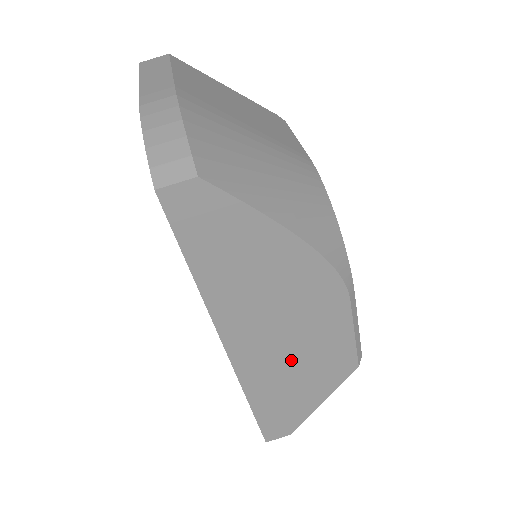
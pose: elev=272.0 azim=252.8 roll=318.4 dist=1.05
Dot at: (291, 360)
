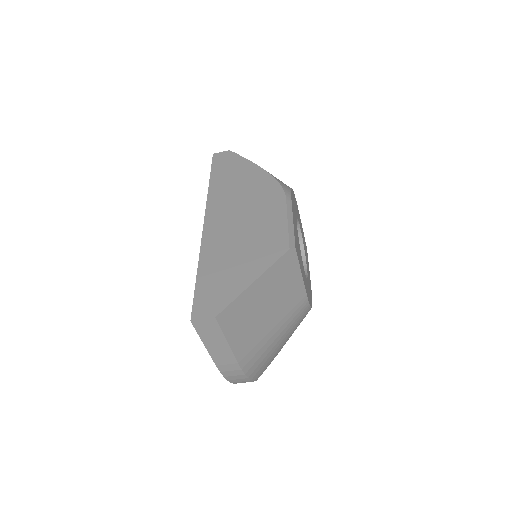
Dot at: occluded
